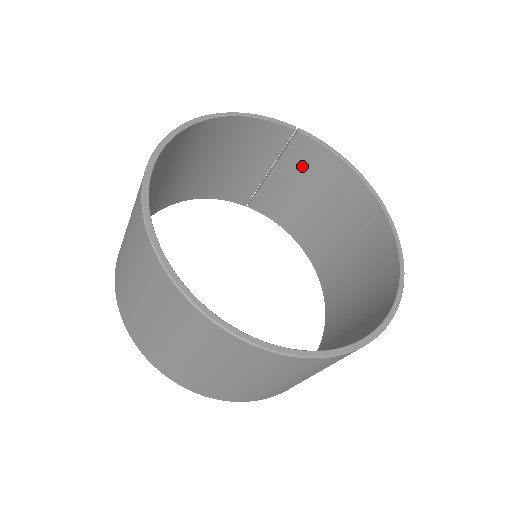
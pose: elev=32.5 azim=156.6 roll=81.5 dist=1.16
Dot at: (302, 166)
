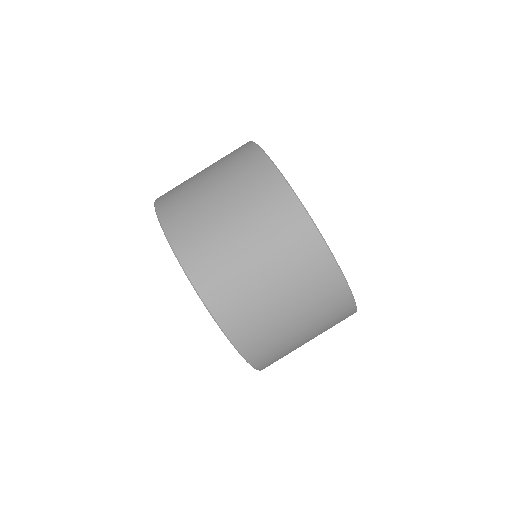
Dot at: occluded
